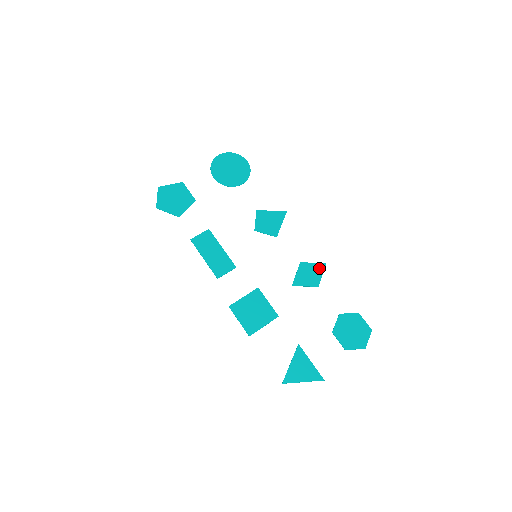
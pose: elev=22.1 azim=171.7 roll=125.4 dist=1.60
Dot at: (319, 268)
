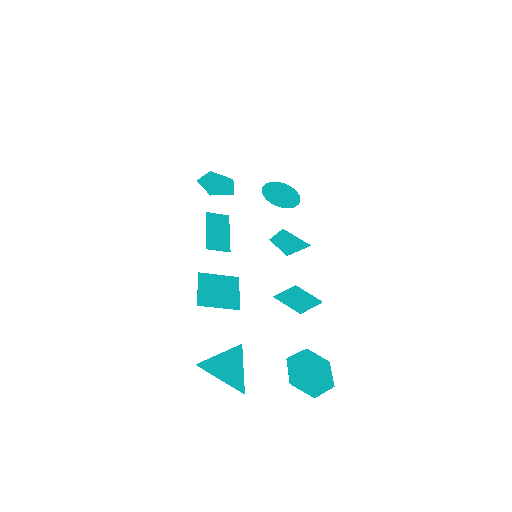
Dot at: (312, 301)
